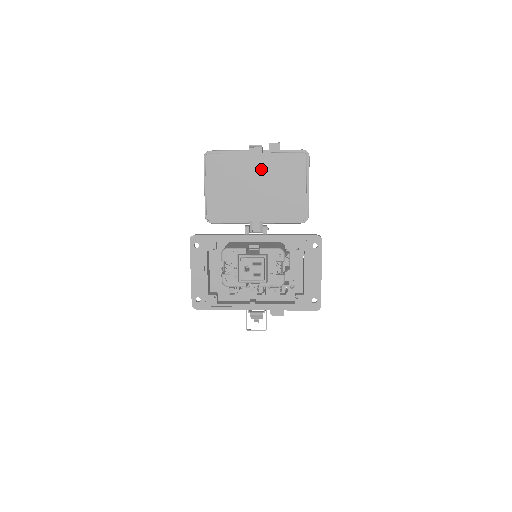
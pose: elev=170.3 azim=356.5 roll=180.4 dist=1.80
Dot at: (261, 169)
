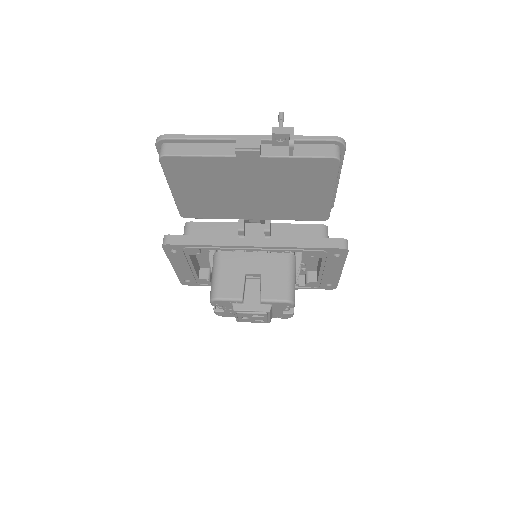
Dot at: (259, 174)
